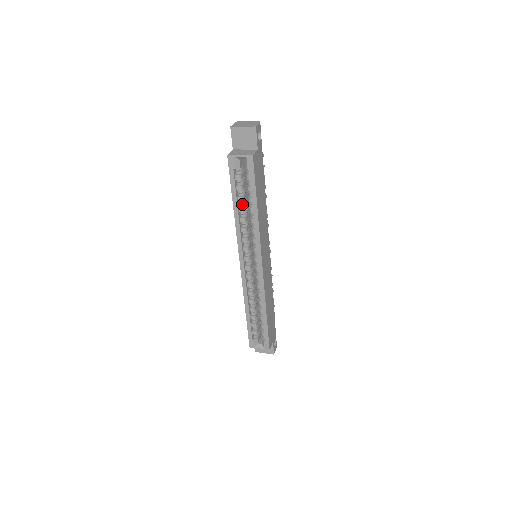
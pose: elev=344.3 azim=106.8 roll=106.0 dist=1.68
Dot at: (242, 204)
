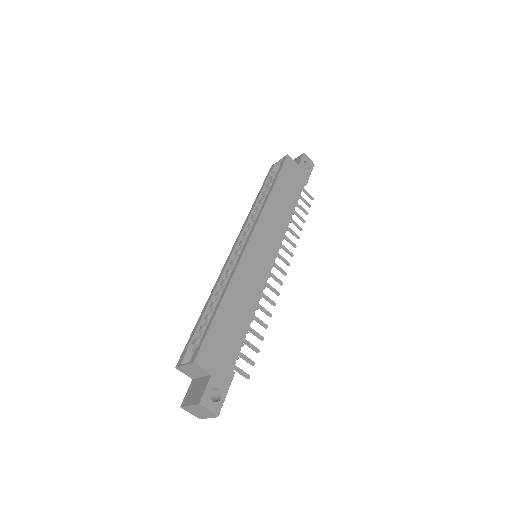
Dot at: occluded
